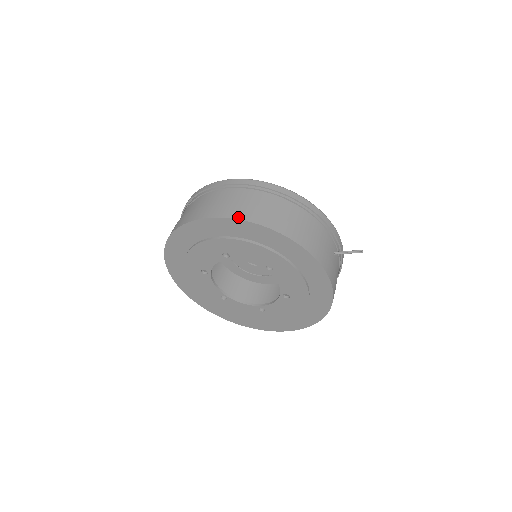
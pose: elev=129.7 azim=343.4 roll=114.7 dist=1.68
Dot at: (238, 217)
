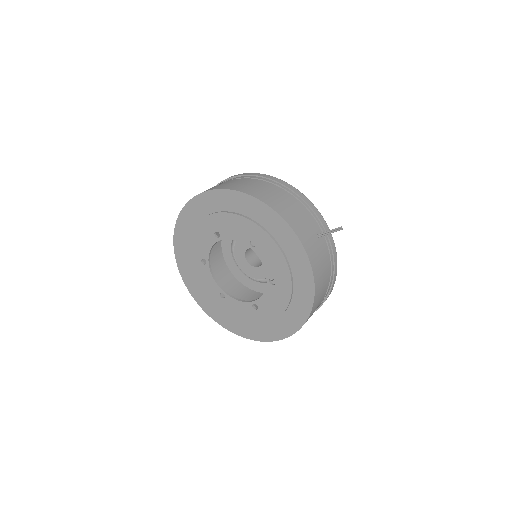
Dot at: (223, 188)
